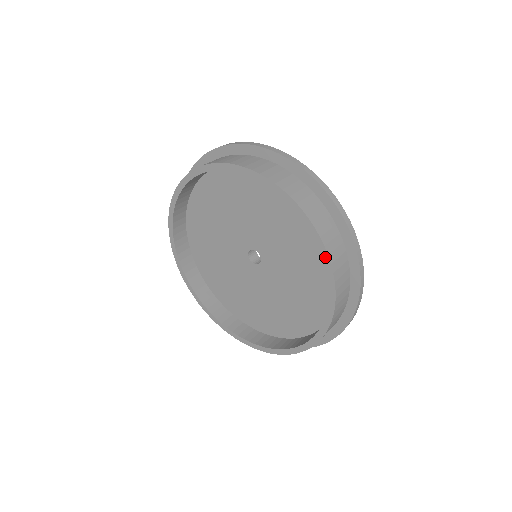
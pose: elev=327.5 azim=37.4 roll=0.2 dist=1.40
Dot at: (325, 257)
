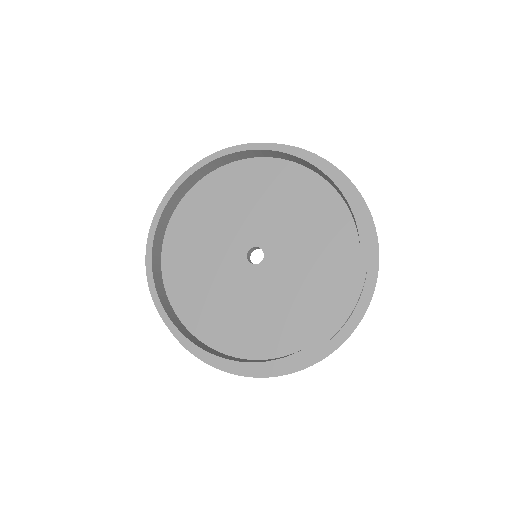
Dot at: (263, 146)
